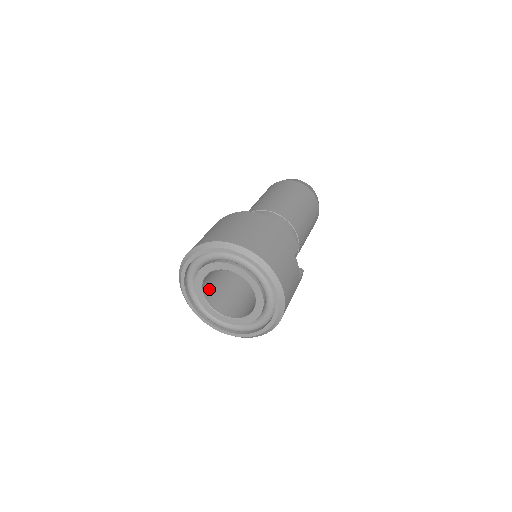
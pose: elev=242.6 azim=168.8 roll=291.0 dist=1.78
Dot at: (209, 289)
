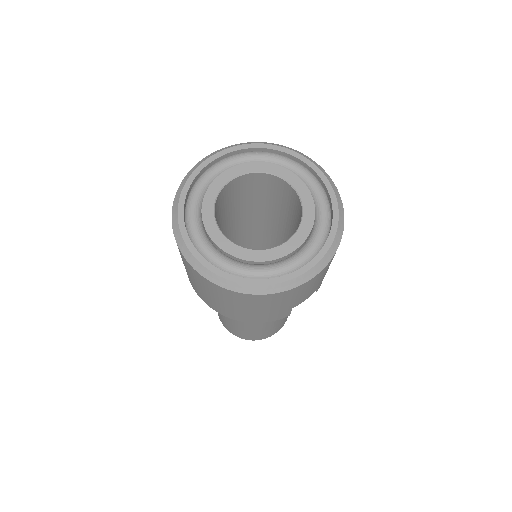
Dot at: (228, 193)
